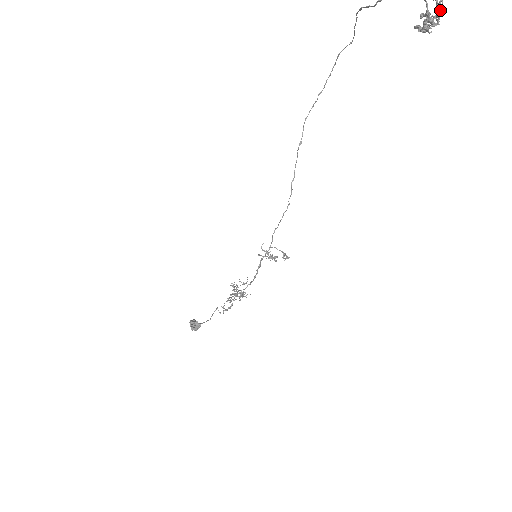
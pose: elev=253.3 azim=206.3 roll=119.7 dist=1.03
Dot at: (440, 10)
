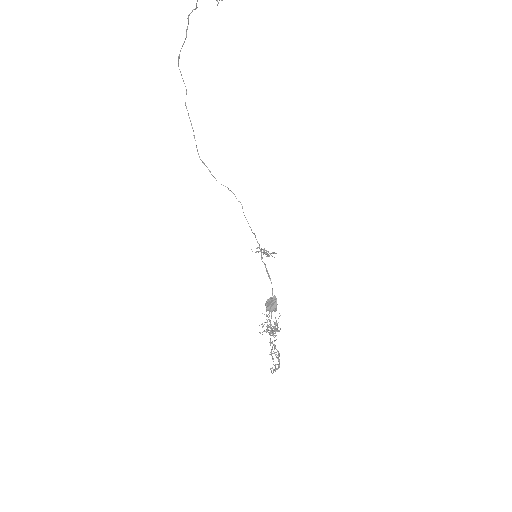
Dot at: out of frame
